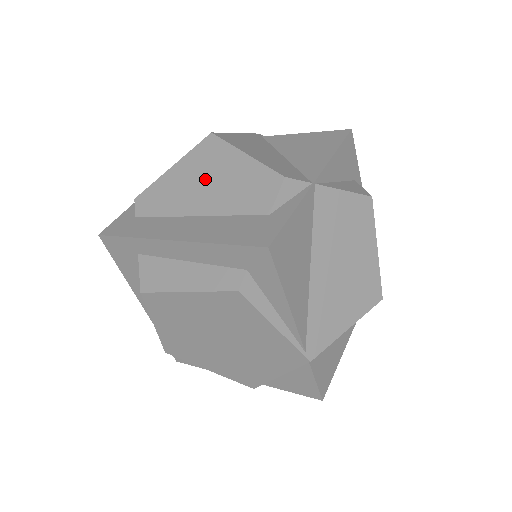
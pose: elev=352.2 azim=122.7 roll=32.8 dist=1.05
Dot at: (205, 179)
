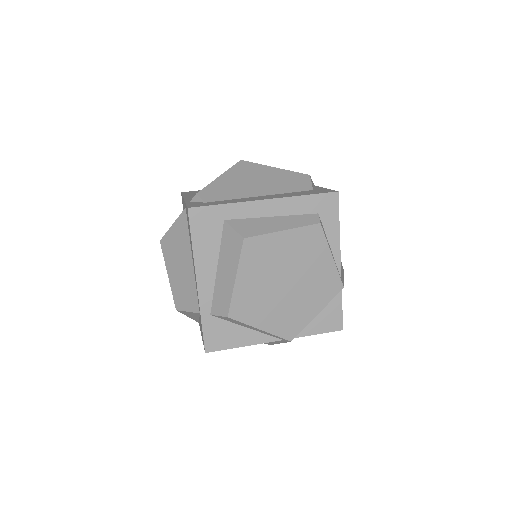
Dot at: (254, 179)
